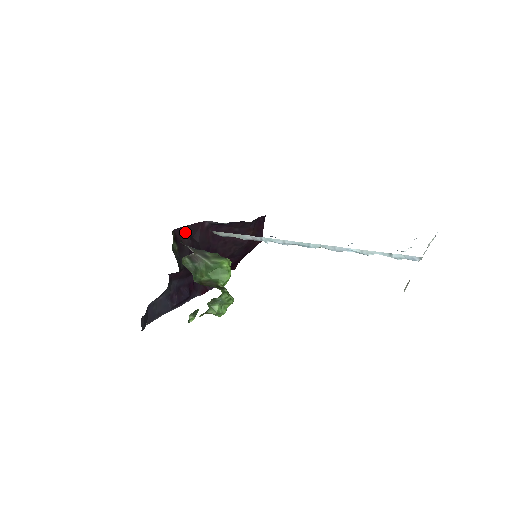
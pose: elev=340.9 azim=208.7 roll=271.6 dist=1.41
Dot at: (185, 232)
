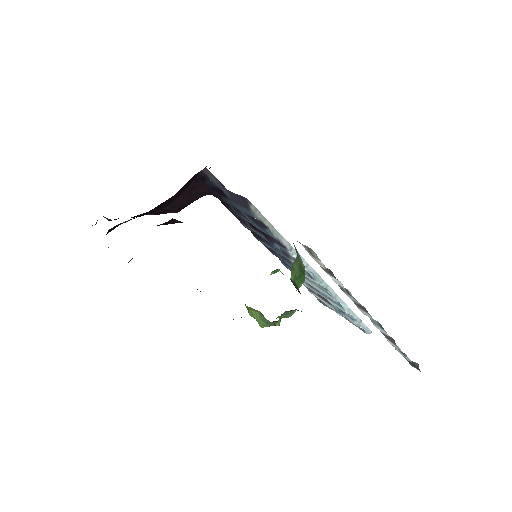
Dot at: occluded
